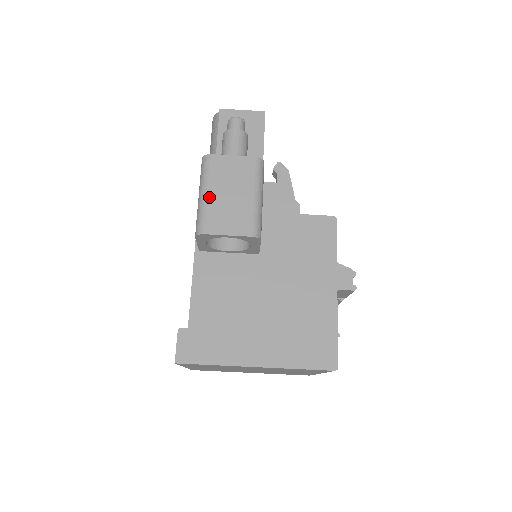
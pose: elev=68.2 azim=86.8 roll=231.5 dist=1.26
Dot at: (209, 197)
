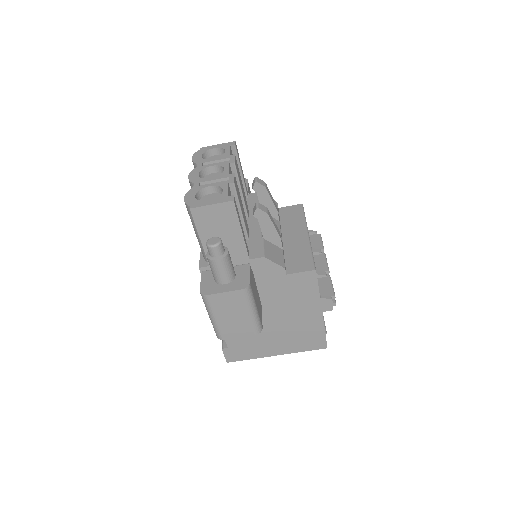
Dot at: (217, 321)
